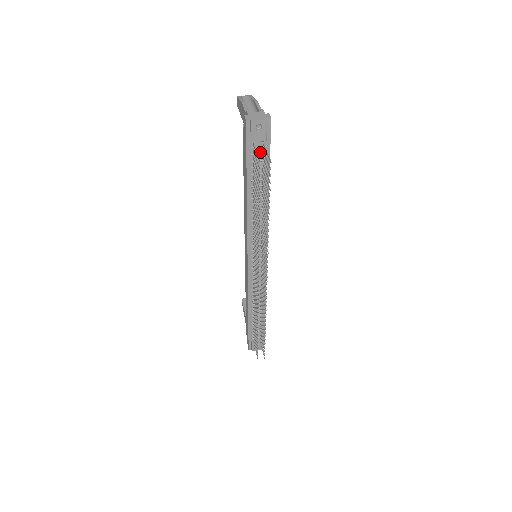
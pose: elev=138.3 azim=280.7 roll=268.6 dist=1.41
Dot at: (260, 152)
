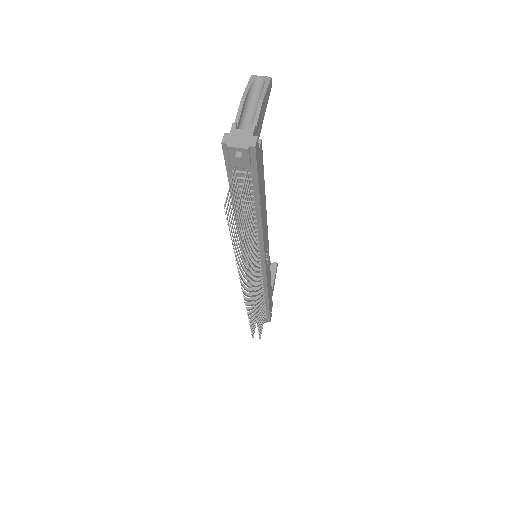
Dot at: occluded
